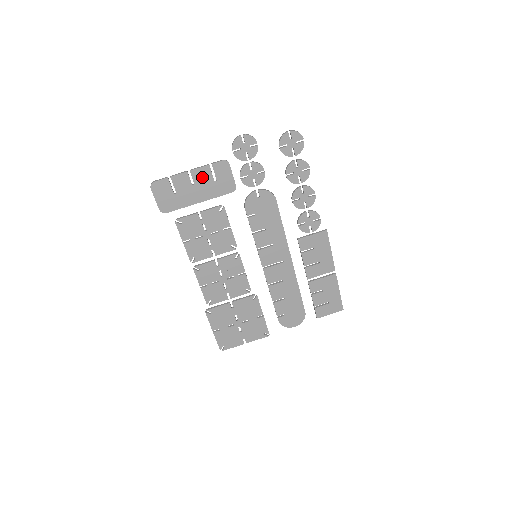
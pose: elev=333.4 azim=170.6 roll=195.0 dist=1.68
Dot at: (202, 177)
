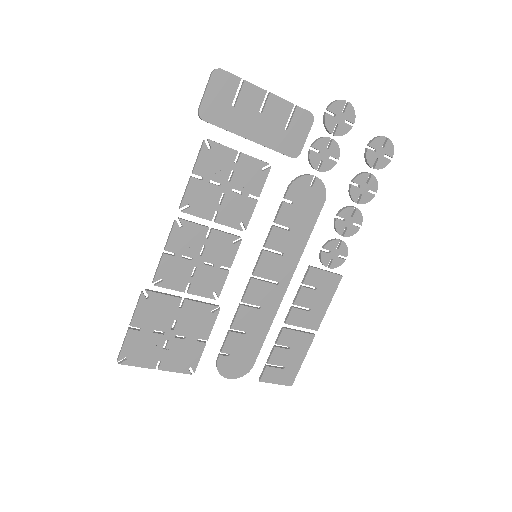
Dot at: (276, 112)
